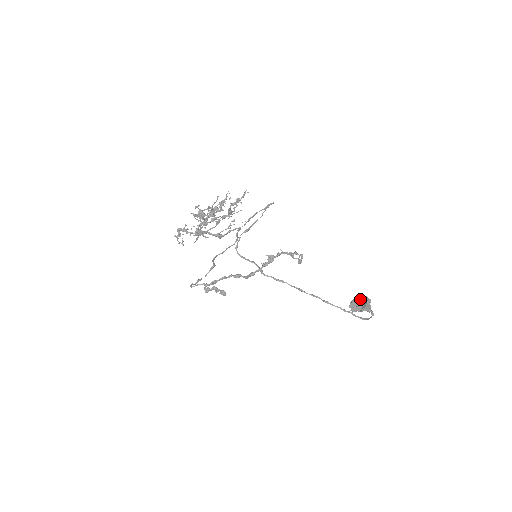
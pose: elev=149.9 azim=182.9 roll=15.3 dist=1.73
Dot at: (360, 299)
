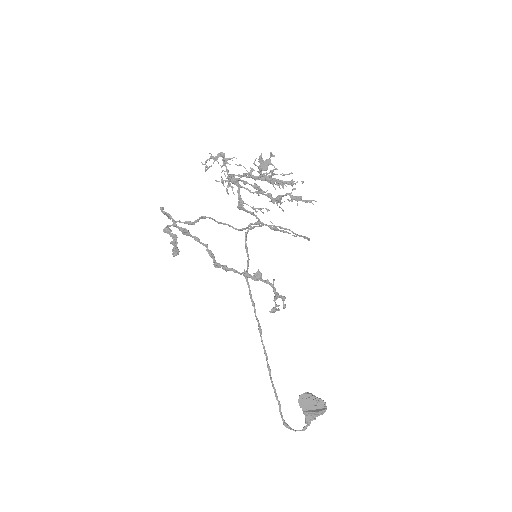
Dot at: (318, 400)
